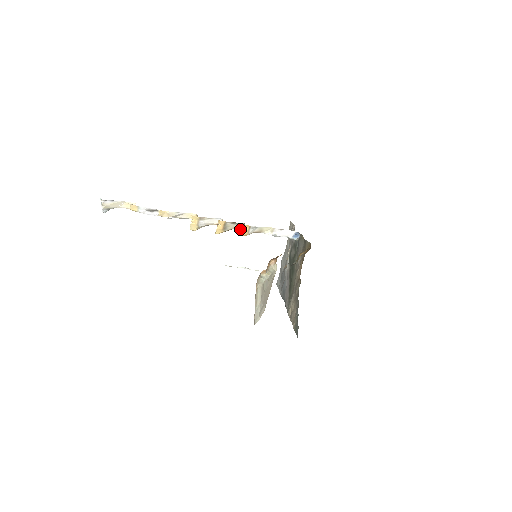
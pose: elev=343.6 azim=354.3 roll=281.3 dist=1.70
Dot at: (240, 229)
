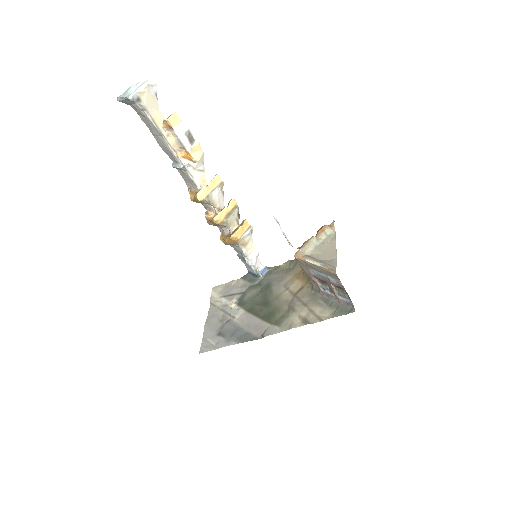
Dot at: (230, 231)
